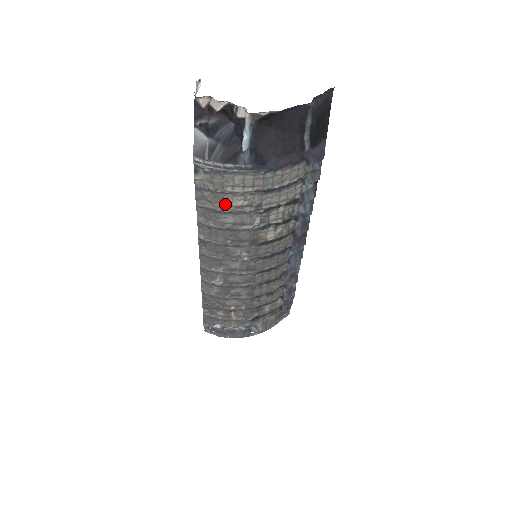
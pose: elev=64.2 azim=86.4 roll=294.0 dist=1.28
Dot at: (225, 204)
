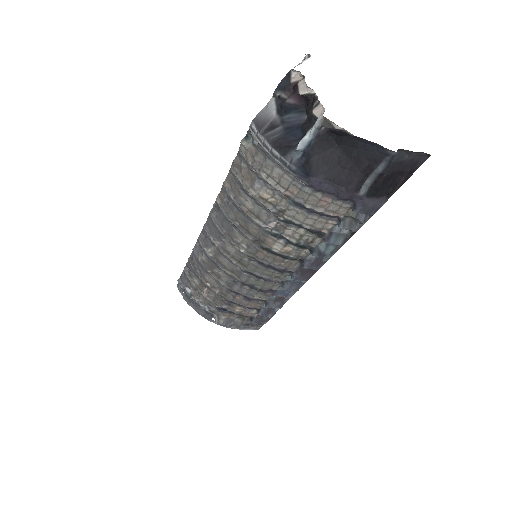
Dot at: (253, 187)
